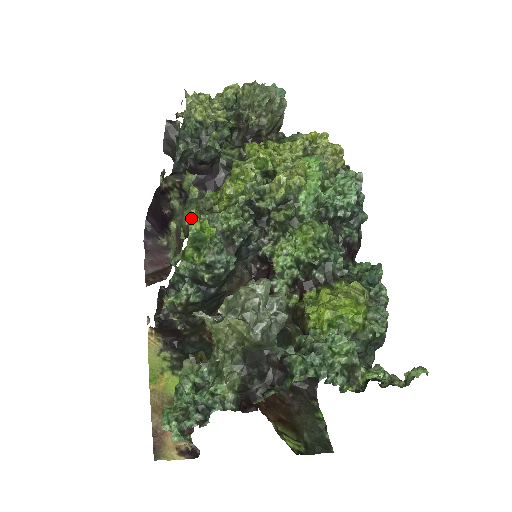
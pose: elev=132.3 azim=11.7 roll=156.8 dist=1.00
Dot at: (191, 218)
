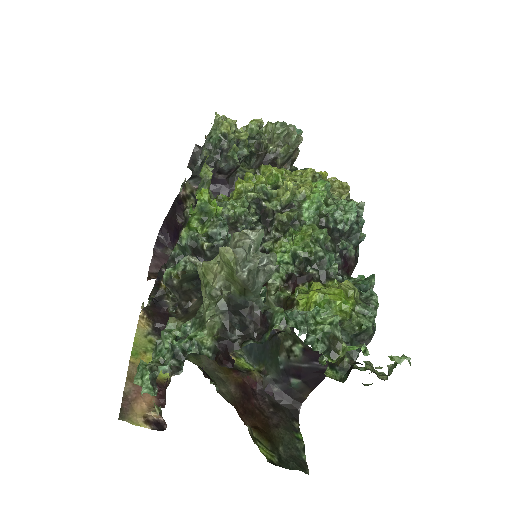
Dot at: (202, 190)
